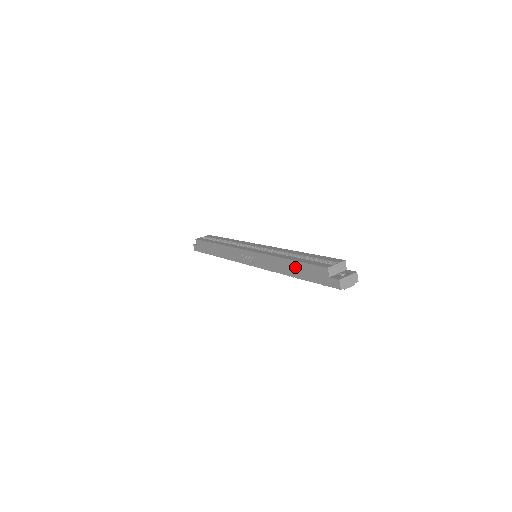
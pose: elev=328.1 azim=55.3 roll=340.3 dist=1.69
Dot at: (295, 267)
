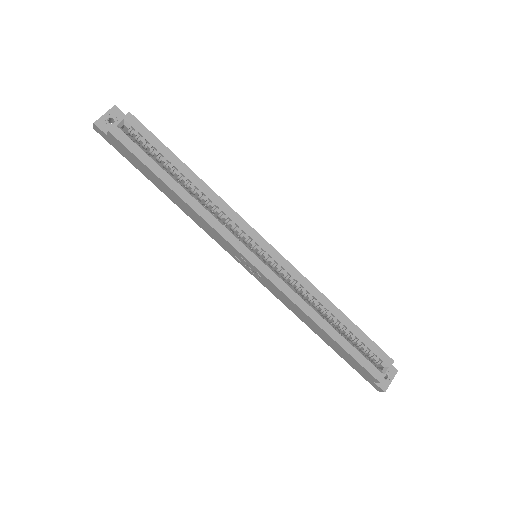
Dot at: (332, 343)
